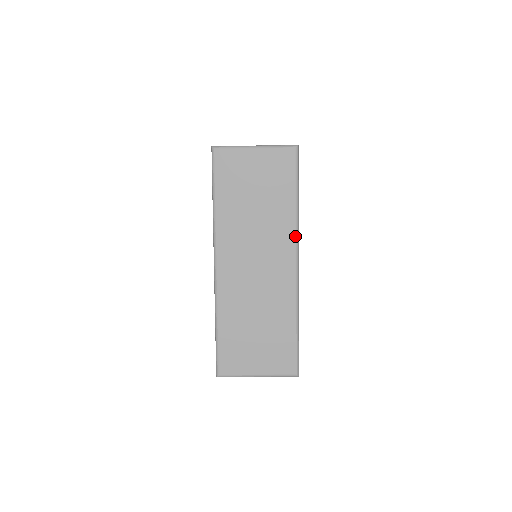
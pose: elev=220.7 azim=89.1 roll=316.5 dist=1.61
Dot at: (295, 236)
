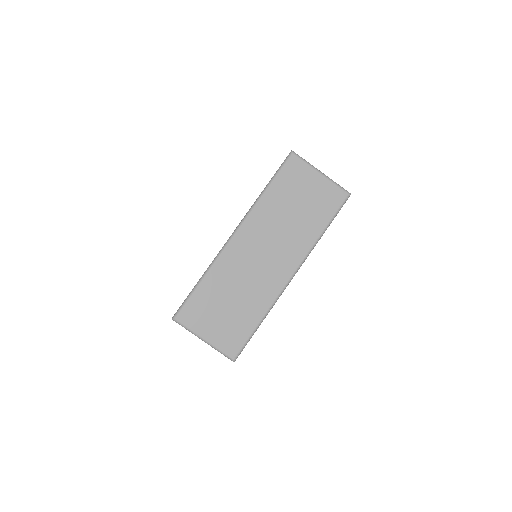
Dot at: (306, 255)
